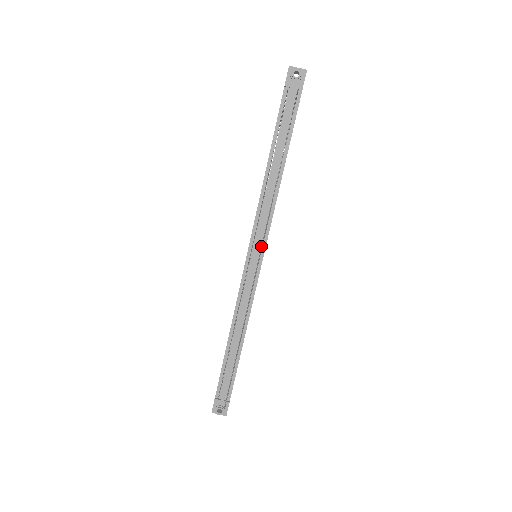
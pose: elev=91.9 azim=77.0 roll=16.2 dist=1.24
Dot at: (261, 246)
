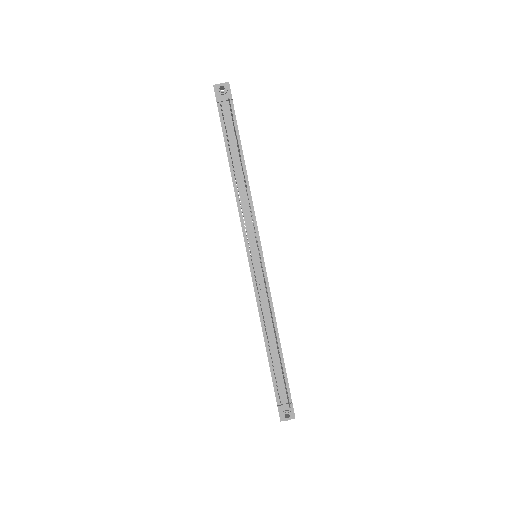
Dot at: (256, 241)
